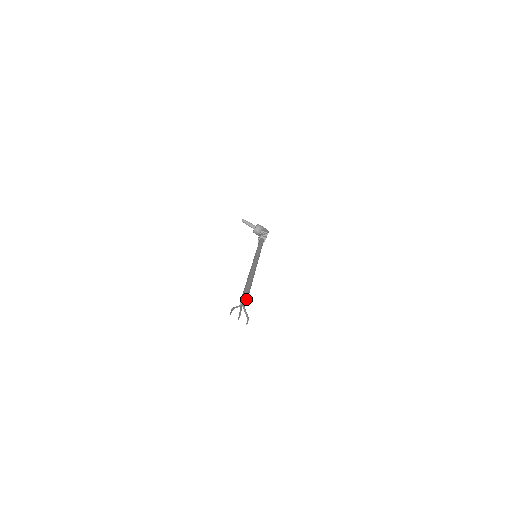
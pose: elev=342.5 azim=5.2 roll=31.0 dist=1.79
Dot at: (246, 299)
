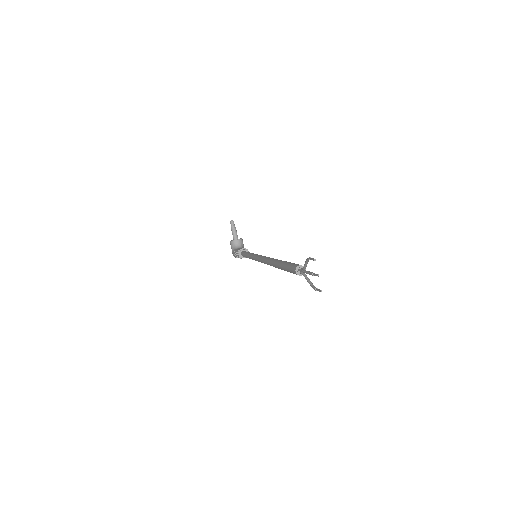
Dot at: occluded
